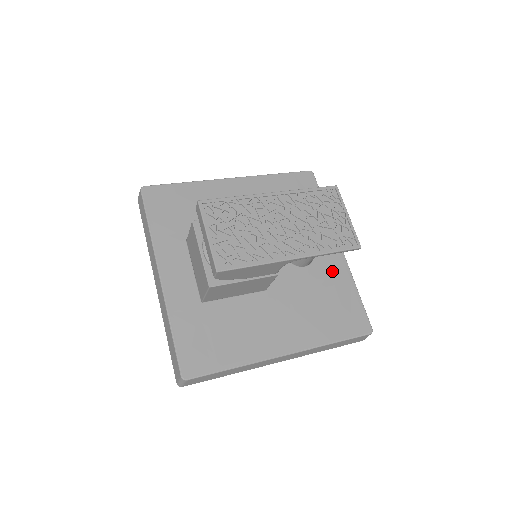
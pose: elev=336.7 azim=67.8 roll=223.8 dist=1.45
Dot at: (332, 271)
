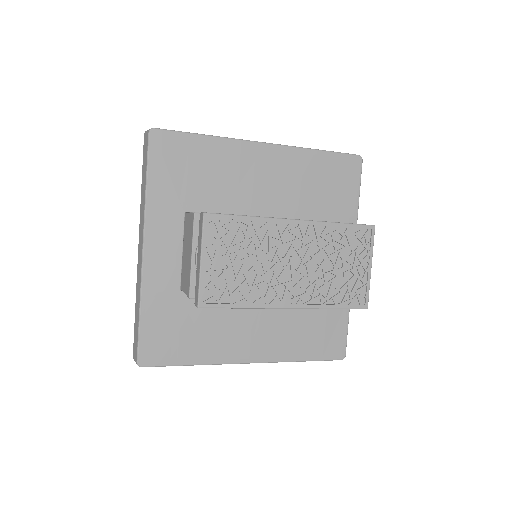
Dot at: occluded
